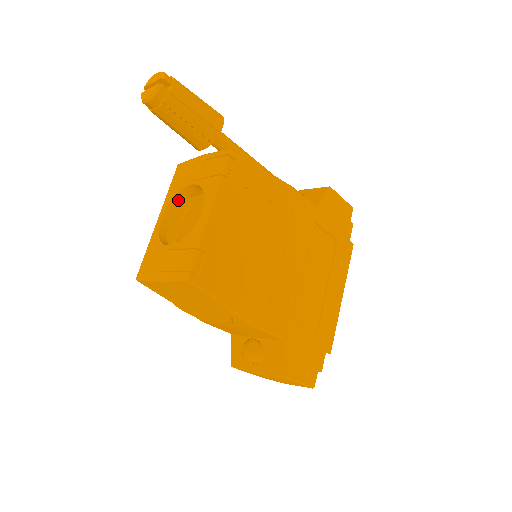
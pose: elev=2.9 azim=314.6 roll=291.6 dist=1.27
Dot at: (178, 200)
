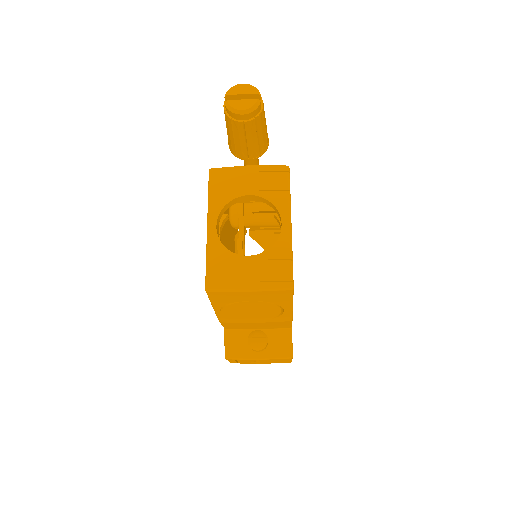
Dot at: (226, 208)
